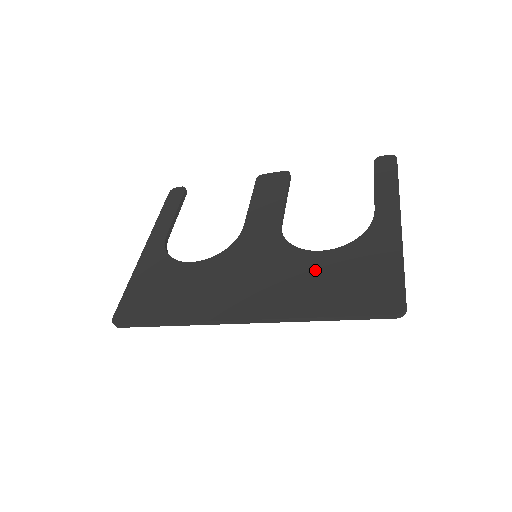
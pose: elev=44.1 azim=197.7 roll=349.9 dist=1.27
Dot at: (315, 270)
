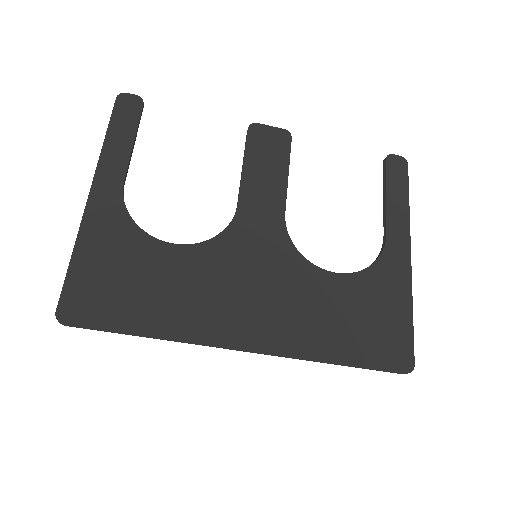
Dot at: (328, 298)
